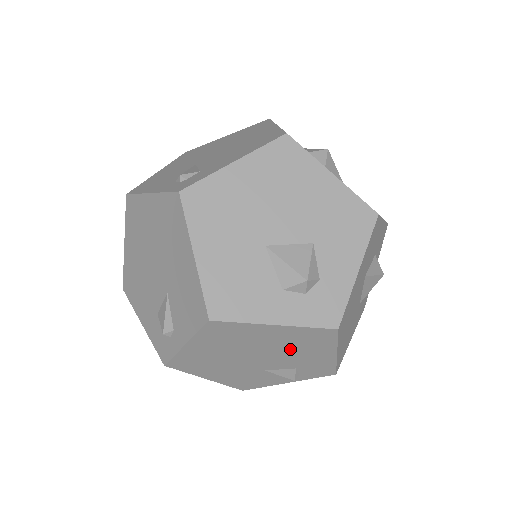
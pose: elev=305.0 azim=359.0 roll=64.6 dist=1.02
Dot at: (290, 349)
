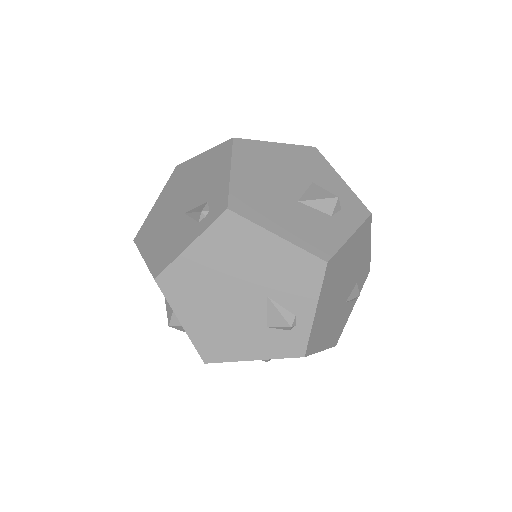
Dot at: (355, 260)
